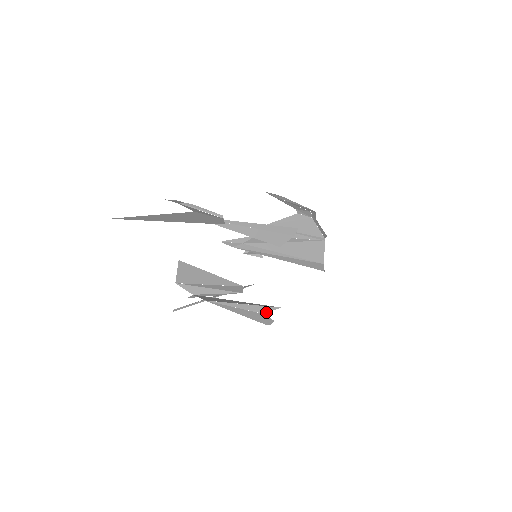
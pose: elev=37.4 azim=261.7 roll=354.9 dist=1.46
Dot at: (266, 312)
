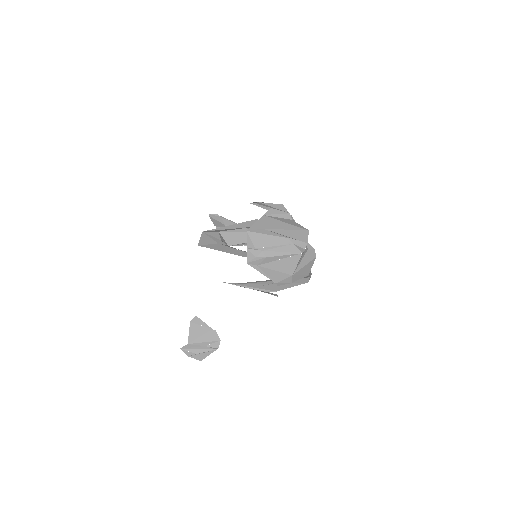
Dot at: occluded
